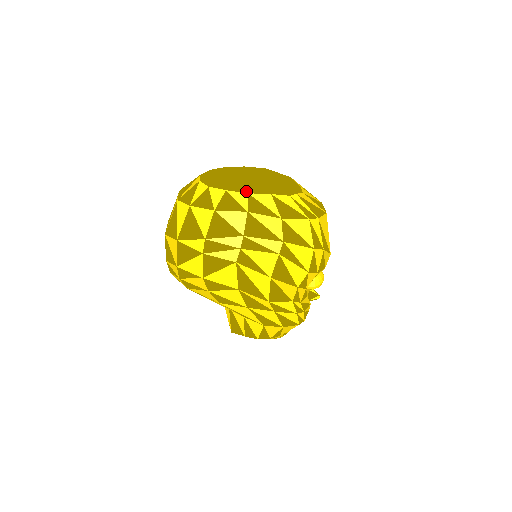
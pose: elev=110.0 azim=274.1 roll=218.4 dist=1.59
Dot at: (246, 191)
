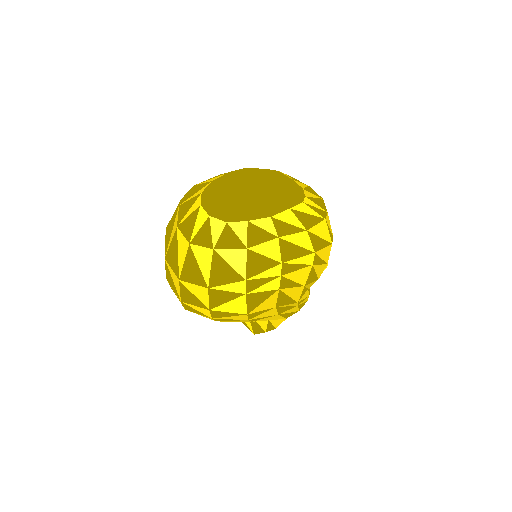
Dot at: (267, 215)
